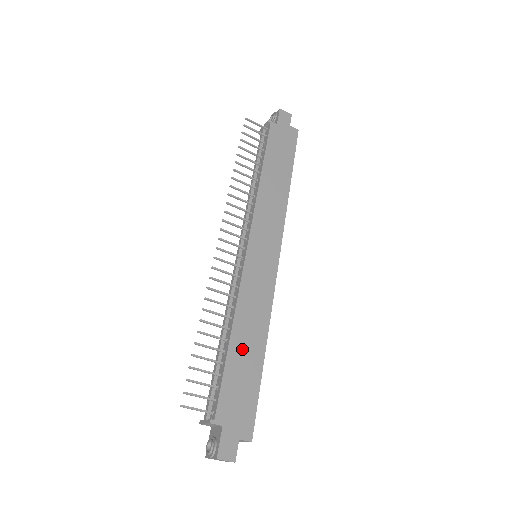
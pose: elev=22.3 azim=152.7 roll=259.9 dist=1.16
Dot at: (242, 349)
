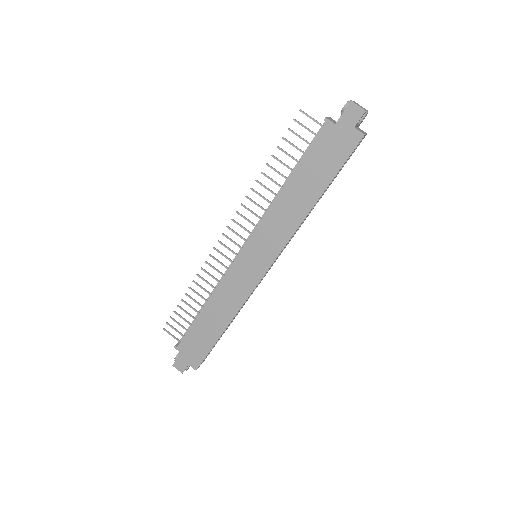
Dot at: (209, 319)
